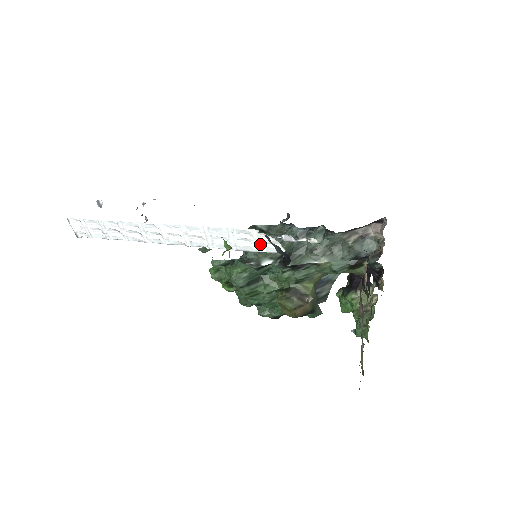
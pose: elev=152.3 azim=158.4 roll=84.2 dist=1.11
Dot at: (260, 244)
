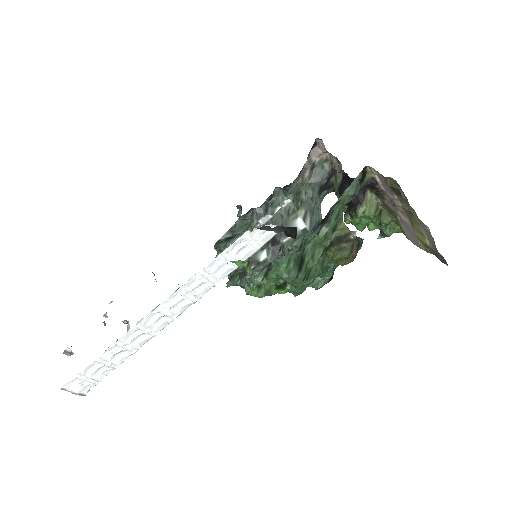
Dot at: (256, 241)
